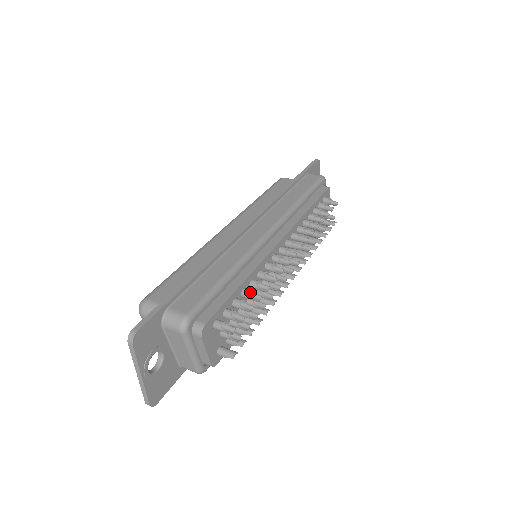
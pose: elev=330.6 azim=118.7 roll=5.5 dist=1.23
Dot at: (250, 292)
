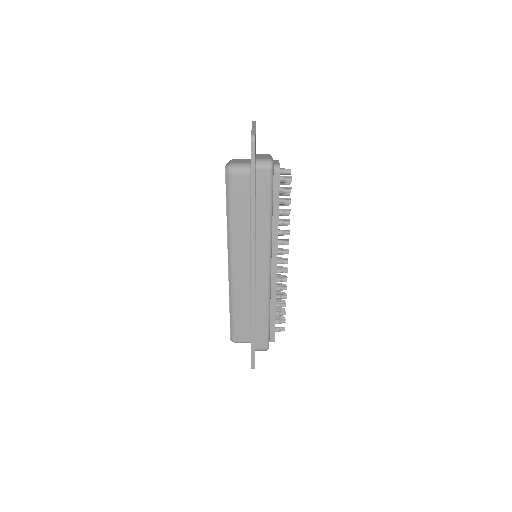
Dot at: (279, 304)
